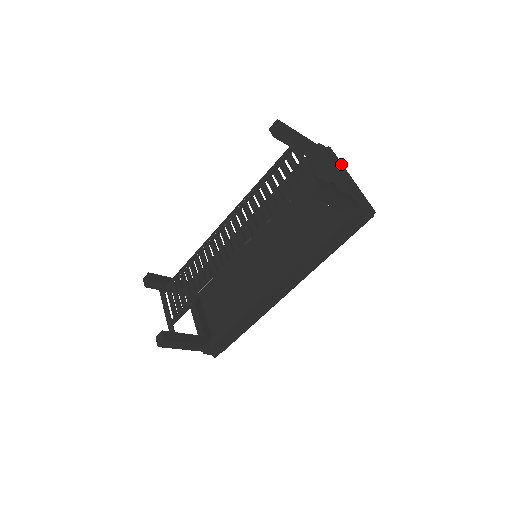
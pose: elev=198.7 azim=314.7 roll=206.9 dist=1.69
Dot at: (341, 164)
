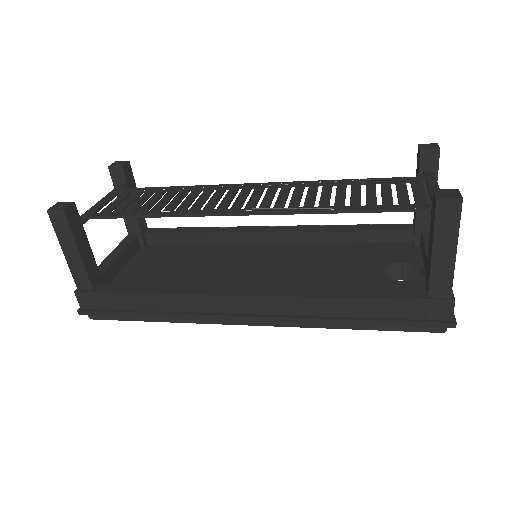
Dot at: occluded
